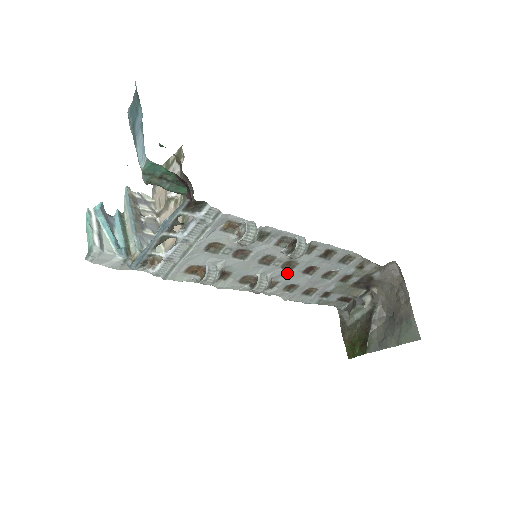
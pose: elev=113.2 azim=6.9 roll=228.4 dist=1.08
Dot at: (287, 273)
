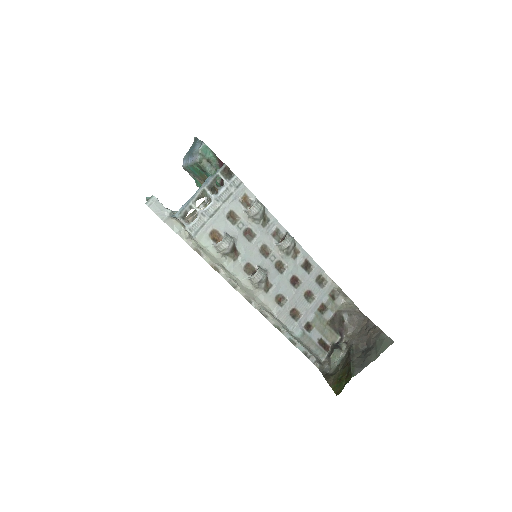
Dot at: (279, 276)
